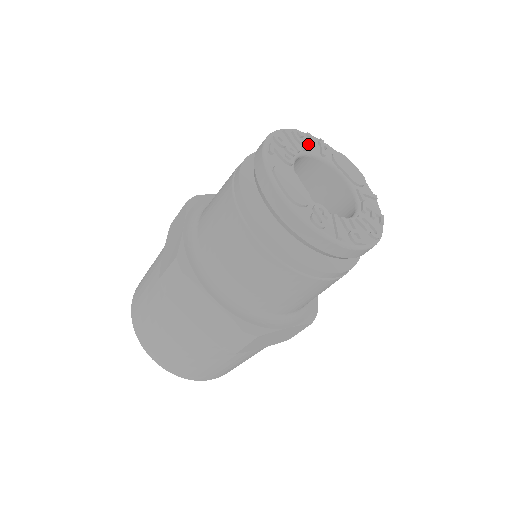
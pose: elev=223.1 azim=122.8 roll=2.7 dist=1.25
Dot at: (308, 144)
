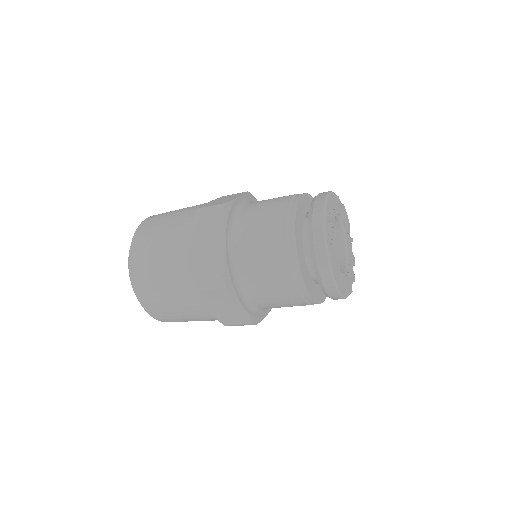
Dot at: occluded
